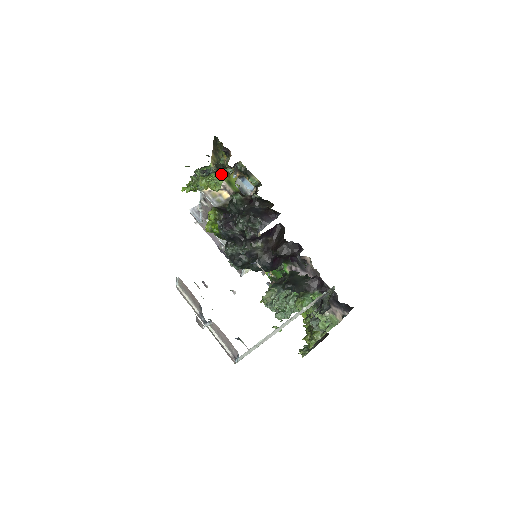
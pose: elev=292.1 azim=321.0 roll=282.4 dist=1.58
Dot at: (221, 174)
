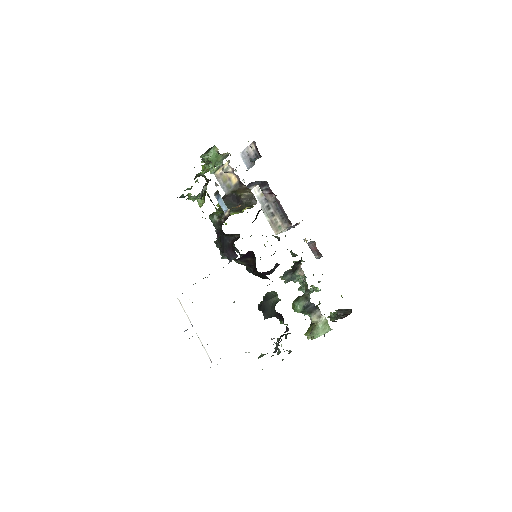
Dot at: (193, 198)
